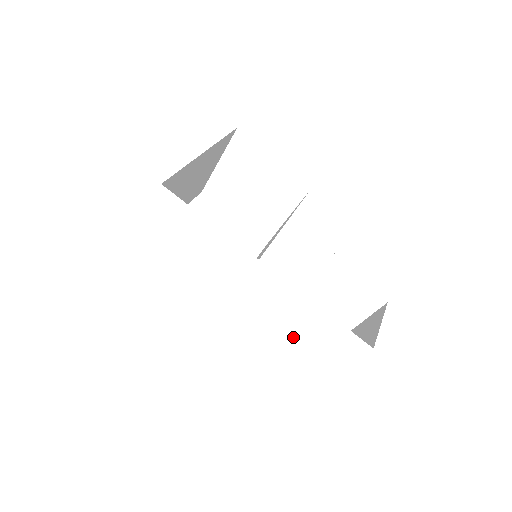
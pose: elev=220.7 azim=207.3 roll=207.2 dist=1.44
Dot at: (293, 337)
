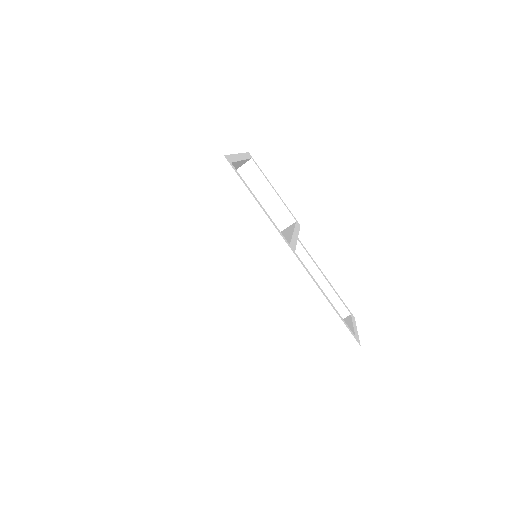
Dot at: (295, 317)
